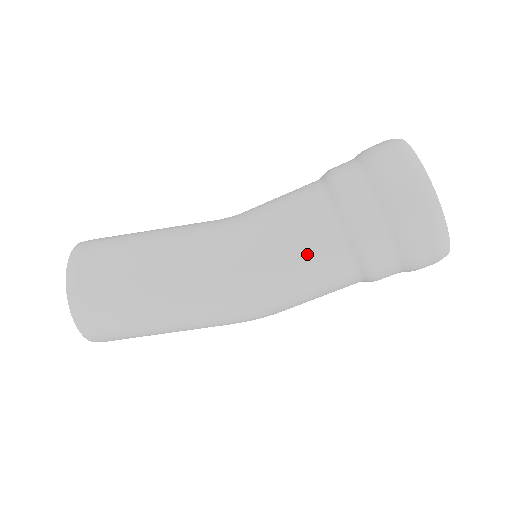
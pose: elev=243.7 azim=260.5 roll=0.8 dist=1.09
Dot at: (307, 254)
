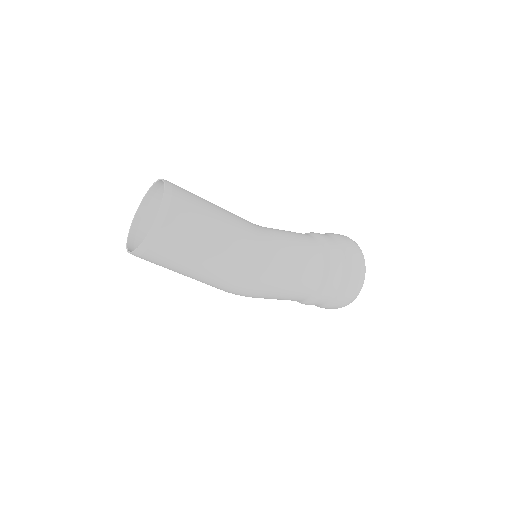
Dot at: (305, 257)
